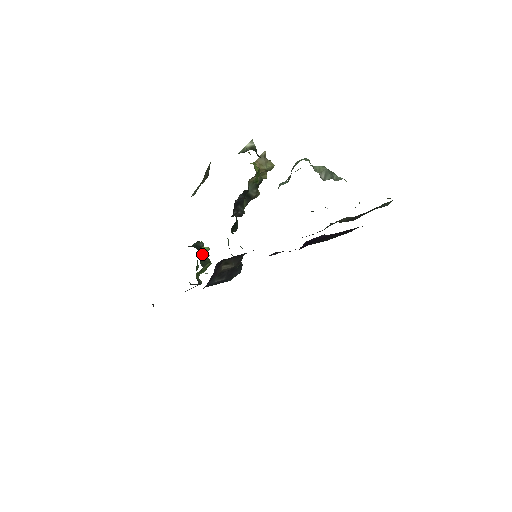
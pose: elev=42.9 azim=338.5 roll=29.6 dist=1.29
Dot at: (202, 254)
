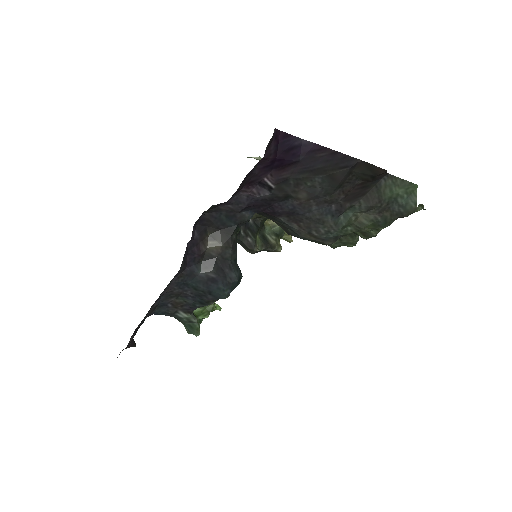
Dot at: occluded
